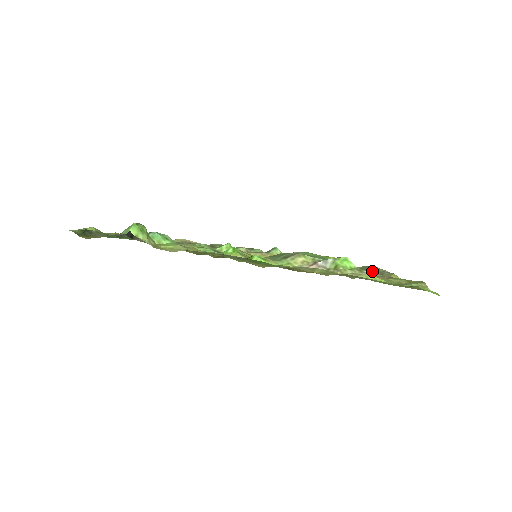
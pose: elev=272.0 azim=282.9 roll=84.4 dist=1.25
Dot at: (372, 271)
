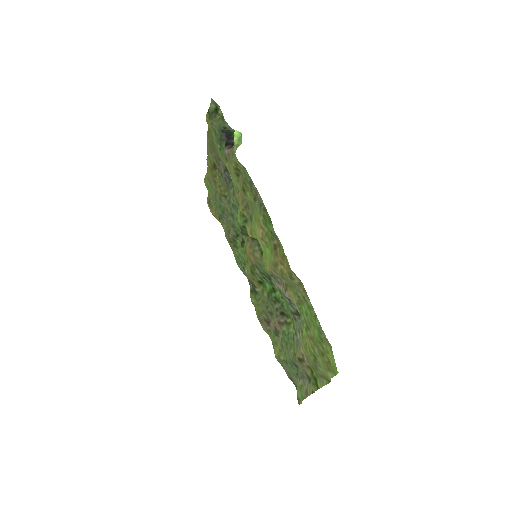
Dot at: (300, 367)
